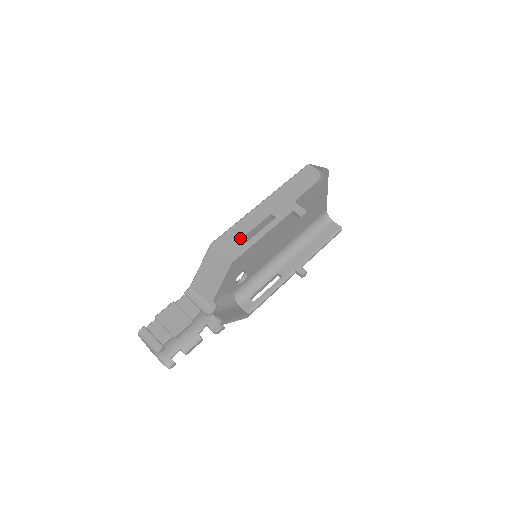
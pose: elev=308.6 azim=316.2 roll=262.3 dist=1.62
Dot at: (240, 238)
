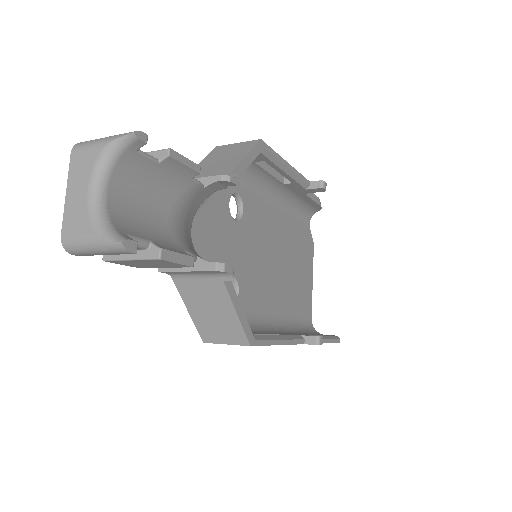
Dot at: occluded
